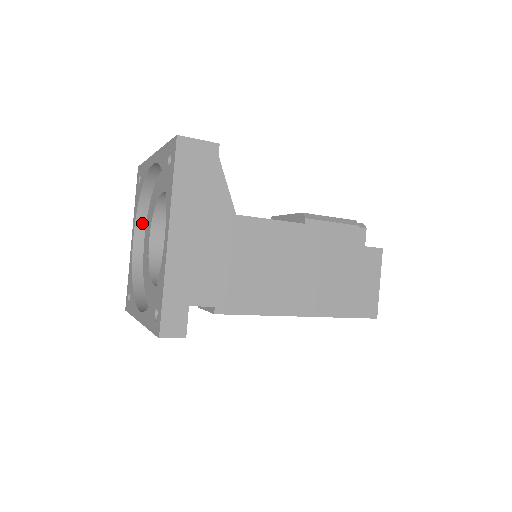
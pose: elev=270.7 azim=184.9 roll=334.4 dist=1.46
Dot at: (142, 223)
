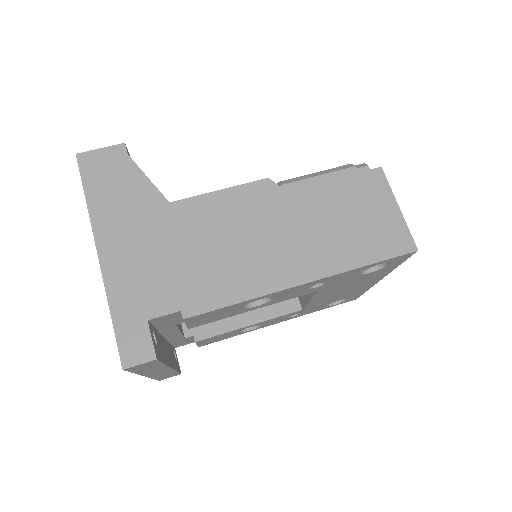
Dot at: occluded
